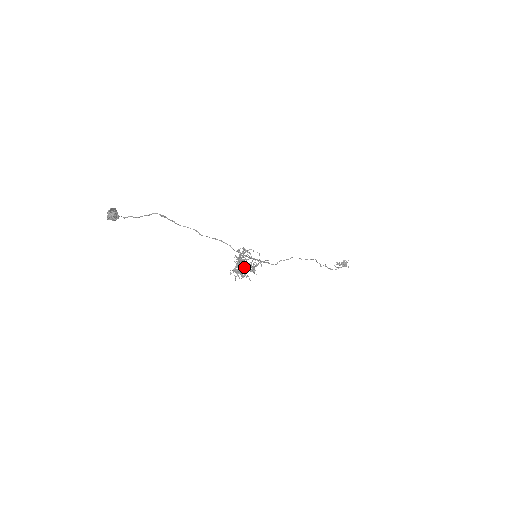
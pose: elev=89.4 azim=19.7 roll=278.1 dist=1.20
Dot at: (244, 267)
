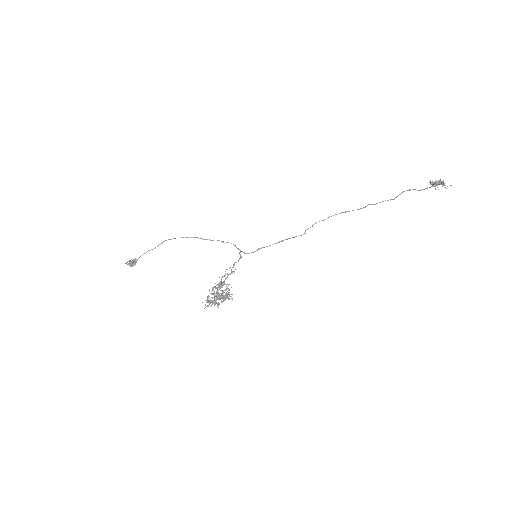
Dot at: (212, 302)
